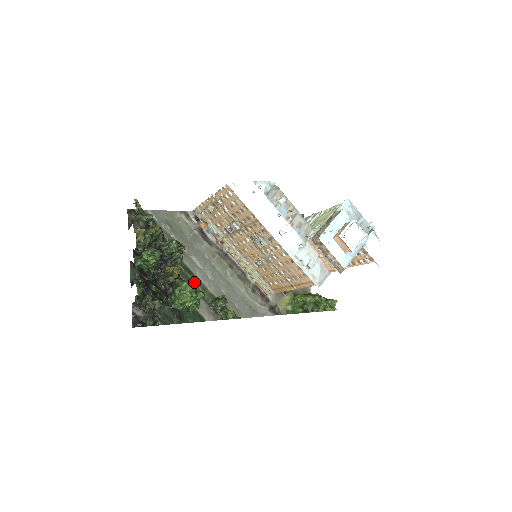
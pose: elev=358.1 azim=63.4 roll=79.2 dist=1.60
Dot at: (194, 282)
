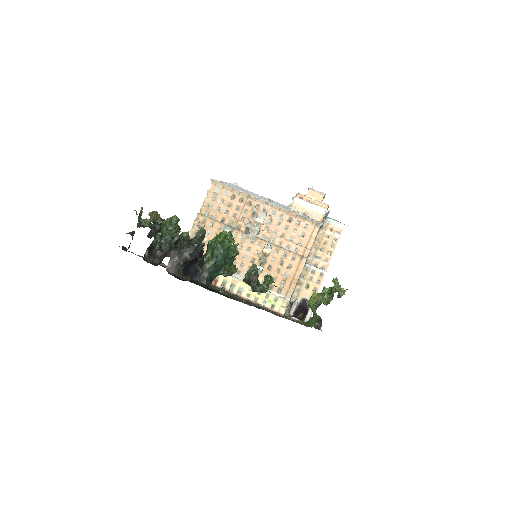
Dot at: occluded
